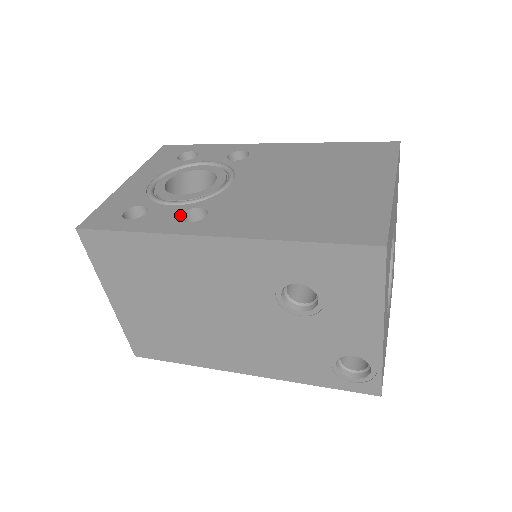
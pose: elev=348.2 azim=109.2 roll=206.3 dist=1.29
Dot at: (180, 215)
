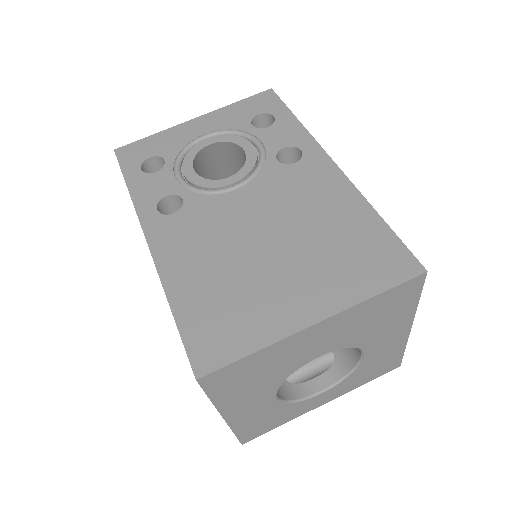
Dot at: (164, 196)
